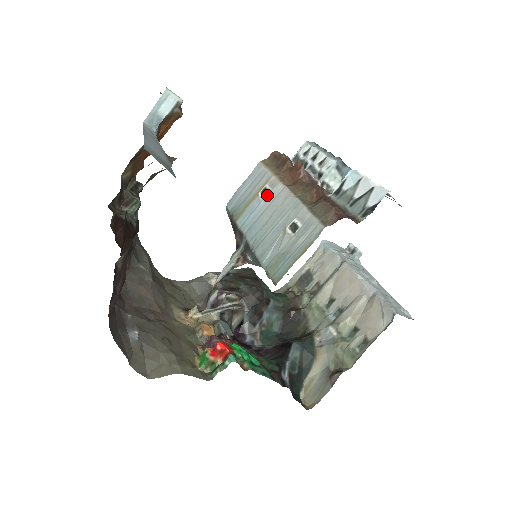
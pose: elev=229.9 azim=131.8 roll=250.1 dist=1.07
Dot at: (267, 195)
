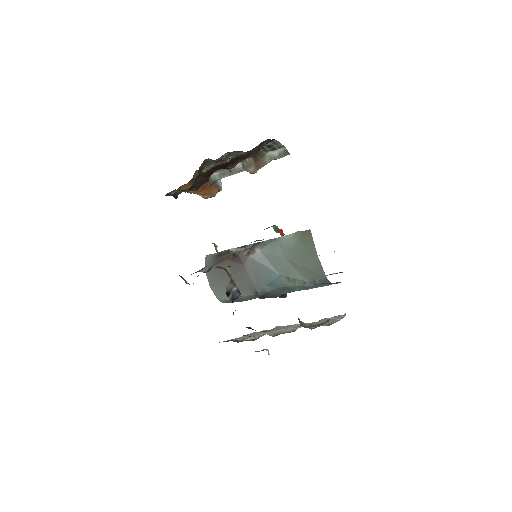
Dot at: occluded
